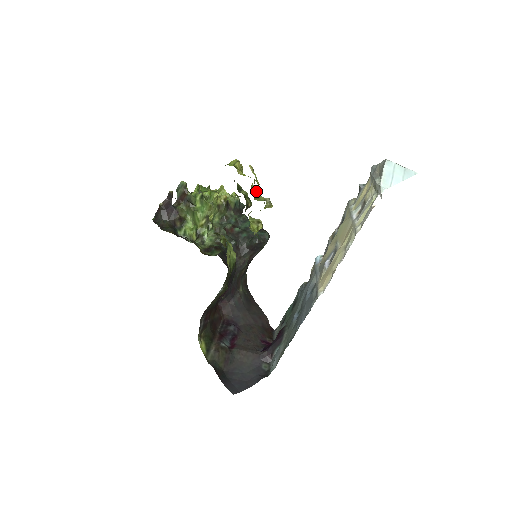
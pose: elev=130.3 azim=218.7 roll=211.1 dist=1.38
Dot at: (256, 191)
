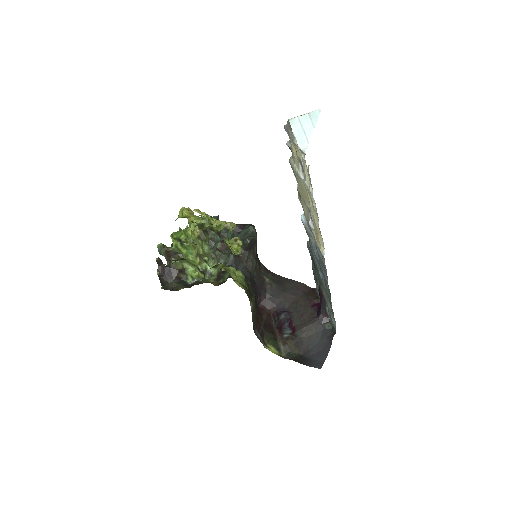
Dot at: (215, 220)
